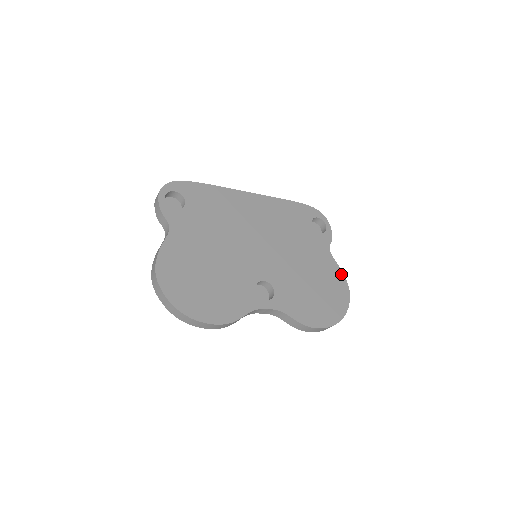
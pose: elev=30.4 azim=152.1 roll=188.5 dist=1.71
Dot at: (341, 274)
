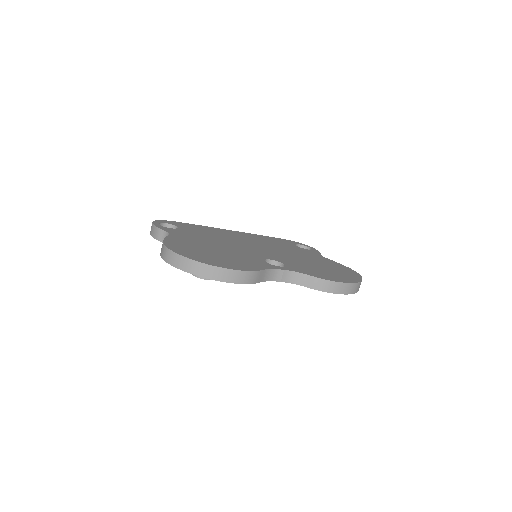
Dot at: (341, 265)
